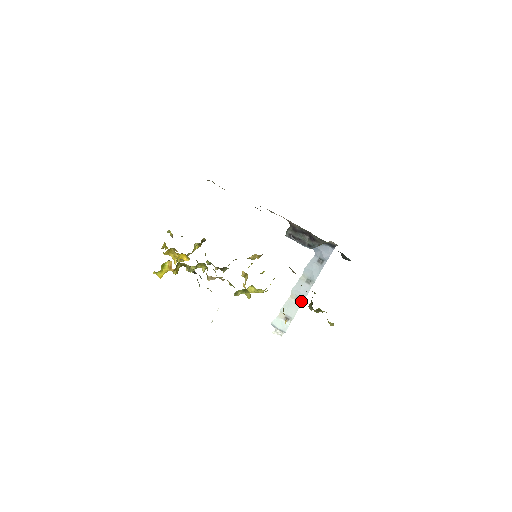
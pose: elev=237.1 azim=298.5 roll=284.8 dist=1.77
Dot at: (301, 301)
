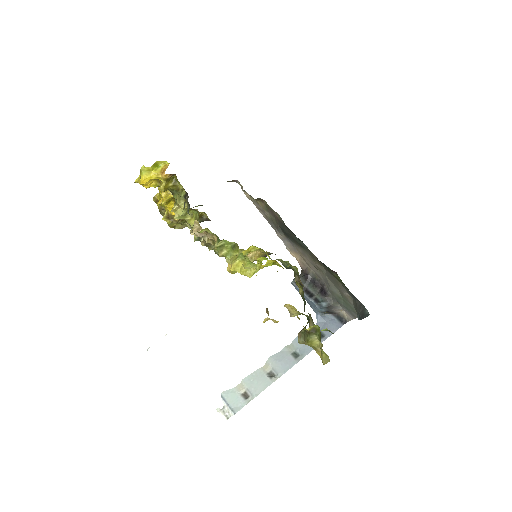
Dot at: (276, 377)
